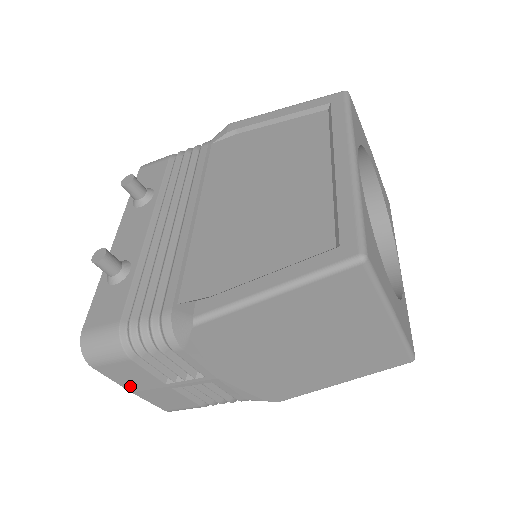
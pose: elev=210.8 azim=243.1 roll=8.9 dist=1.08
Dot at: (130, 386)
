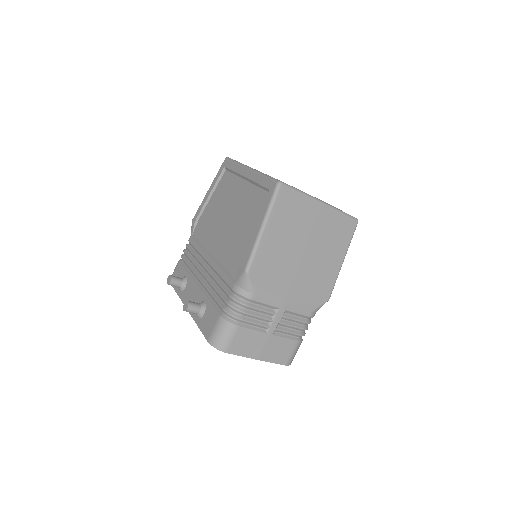
Dot at: (253, 354)
